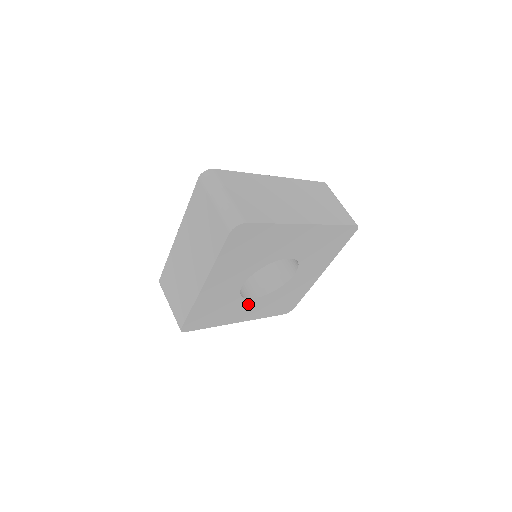
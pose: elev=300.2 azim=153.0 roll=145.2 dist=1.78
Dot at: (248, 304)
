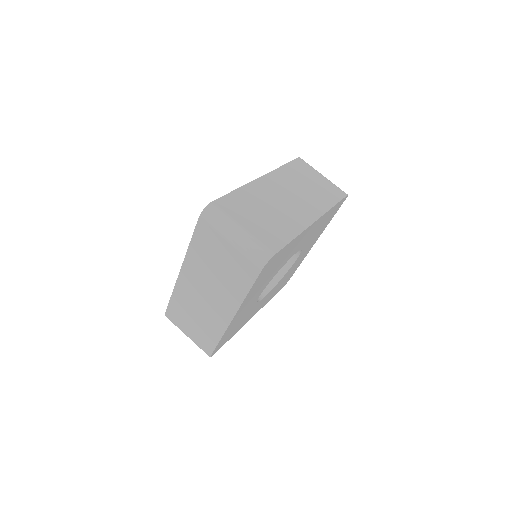
Dot at: (260, 303)
